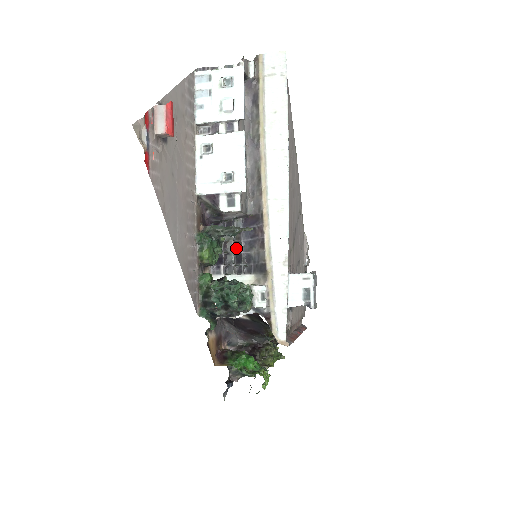
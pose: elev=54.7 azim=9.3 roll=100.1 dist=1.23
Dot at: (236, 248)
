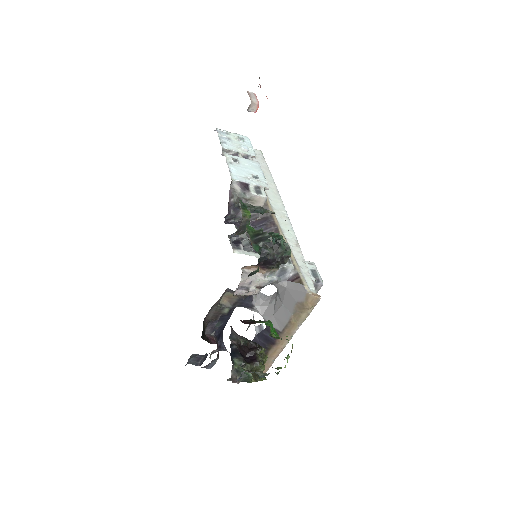
Dot at: occluded
